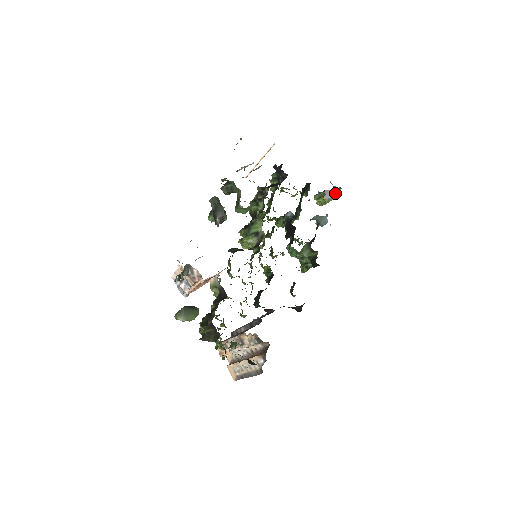
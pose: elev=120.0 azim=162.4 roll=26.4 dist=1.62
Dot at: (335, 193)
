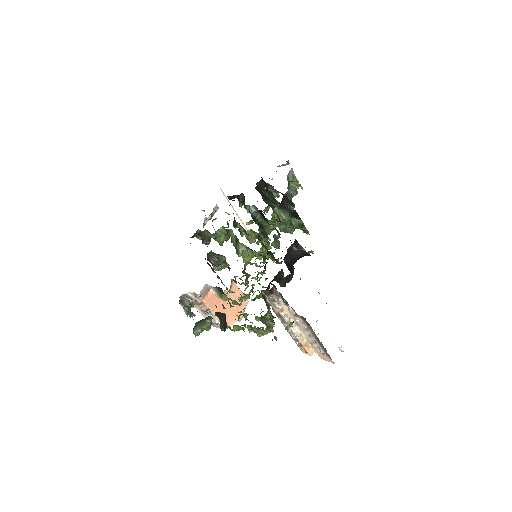
Dot at: (292, 169)
